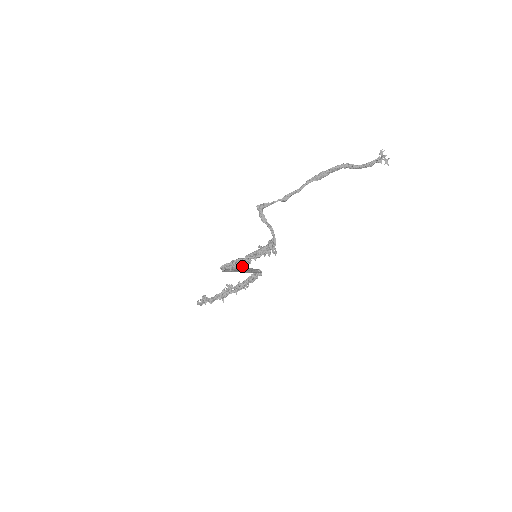
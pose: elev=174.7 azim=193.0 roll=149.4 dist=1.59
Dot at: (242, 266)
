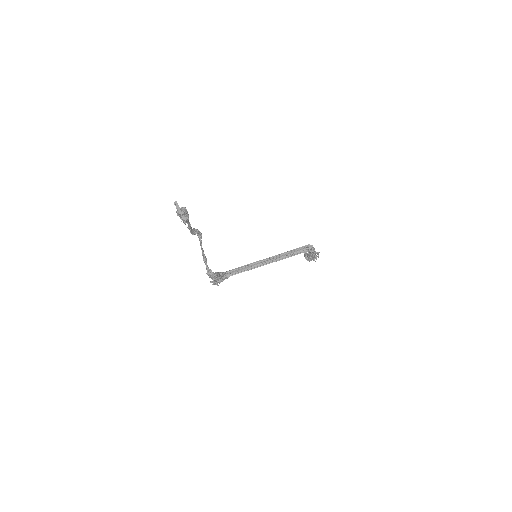
Dot at: (222, 281)
